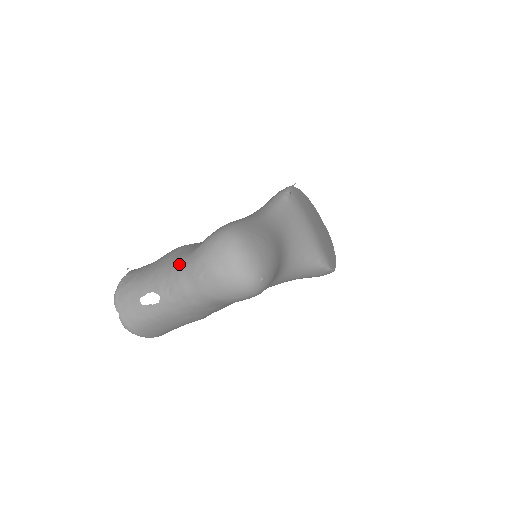
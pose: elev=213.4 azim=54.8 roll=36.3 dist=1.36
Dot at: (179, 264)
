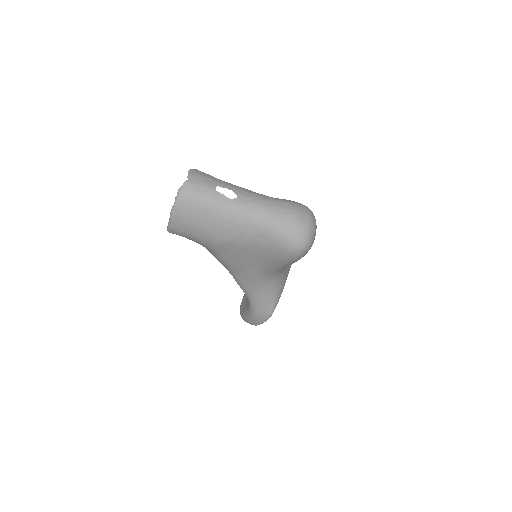
Dot at: (265, 195)
